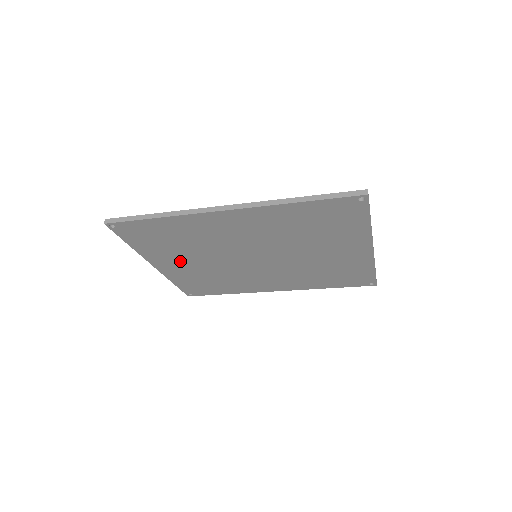
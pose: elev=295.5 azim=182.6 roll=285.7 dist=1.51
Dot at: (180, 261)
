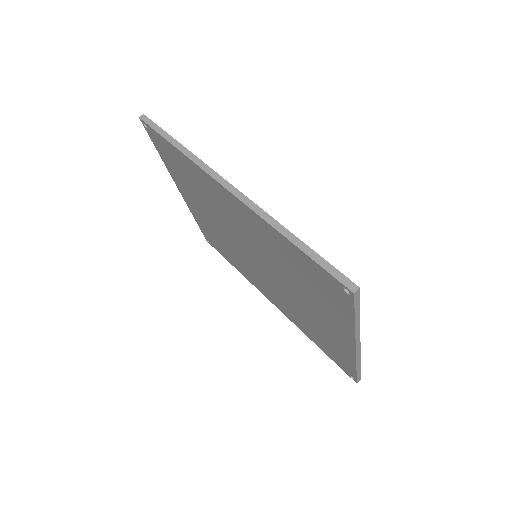
Dot at: (197, 204)
